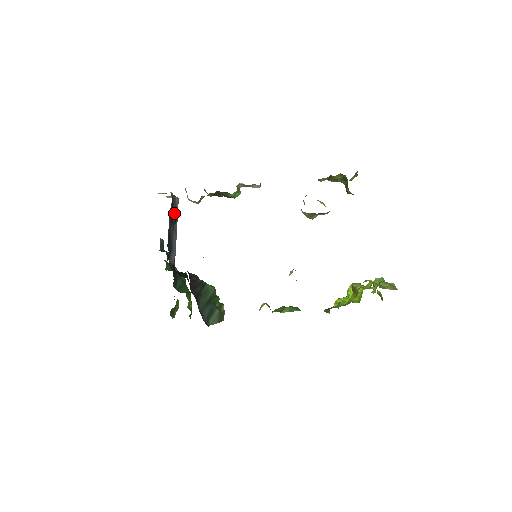
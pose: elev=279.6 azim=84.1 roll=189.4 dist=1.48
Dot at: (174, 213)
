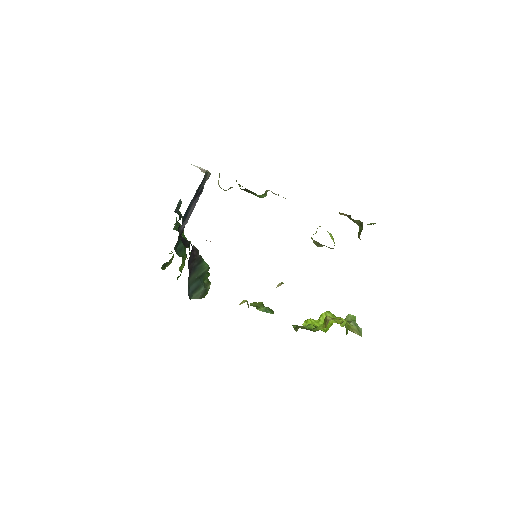
Dot at: (201, 188)
